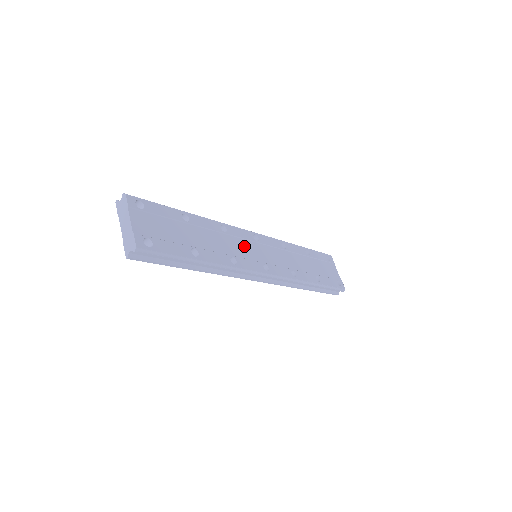
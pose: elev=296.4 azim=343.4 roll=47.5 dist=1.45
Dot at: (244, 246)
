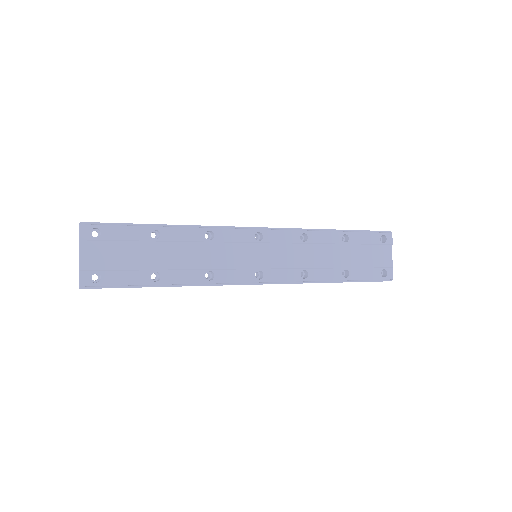
Dot at: (235, 252)
